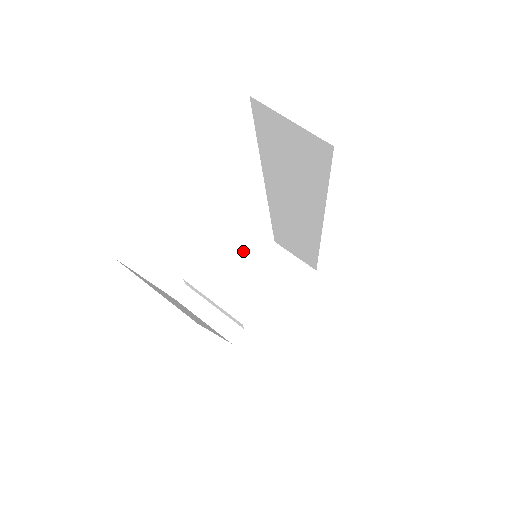
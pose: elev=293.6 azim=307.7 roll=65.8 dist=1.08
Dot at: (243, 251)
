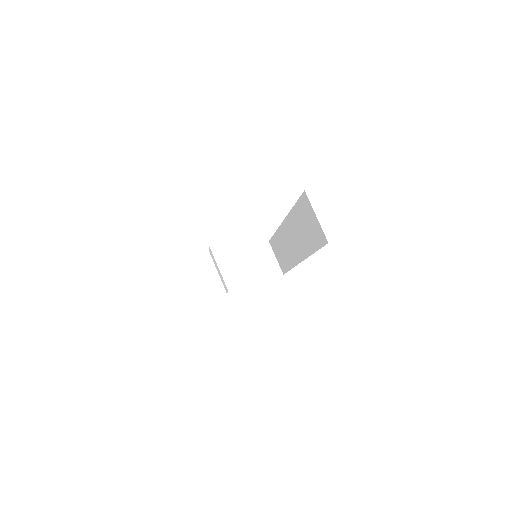
Dot at: (251, 251)
